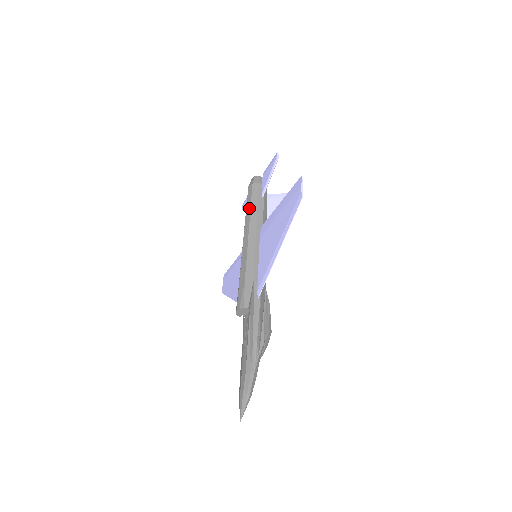
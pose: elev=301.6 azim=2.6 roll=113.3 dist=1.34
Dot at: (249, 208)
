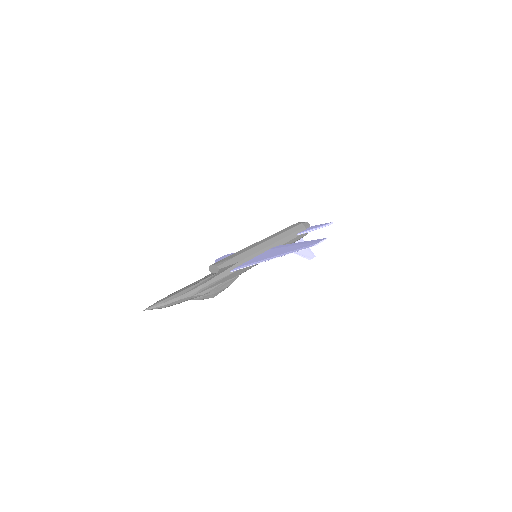
Dot at: (284, 231)
